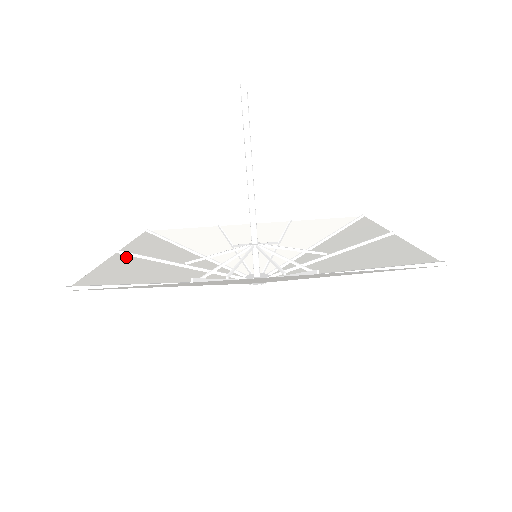
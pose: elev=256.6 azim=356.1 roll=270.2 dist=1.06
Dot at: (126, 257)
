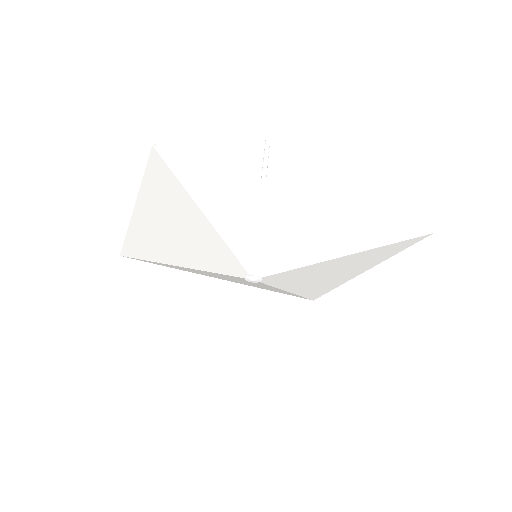
Dot at: (144, 216)
